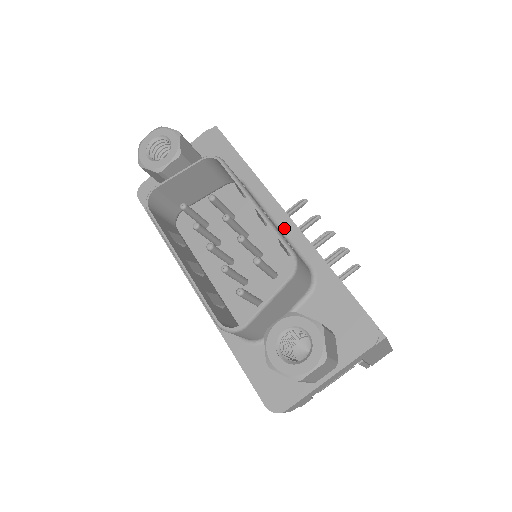
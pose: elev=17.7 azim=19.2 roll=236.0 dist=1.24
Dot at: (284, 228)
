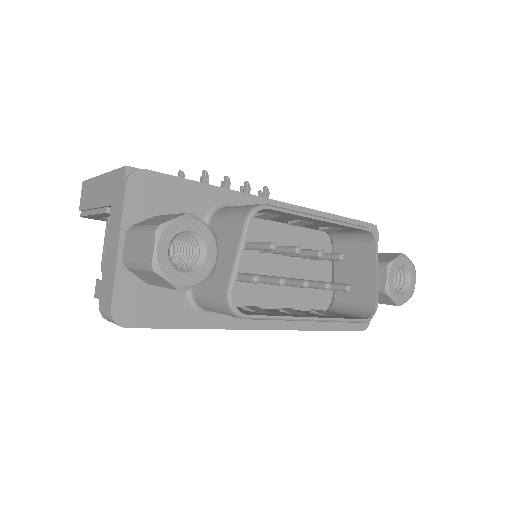
Dot at: occluded
